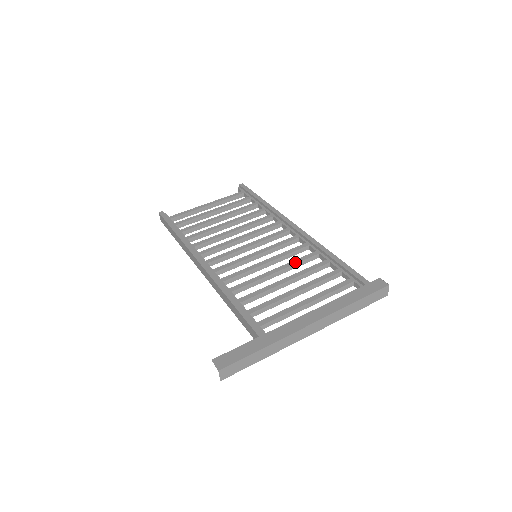
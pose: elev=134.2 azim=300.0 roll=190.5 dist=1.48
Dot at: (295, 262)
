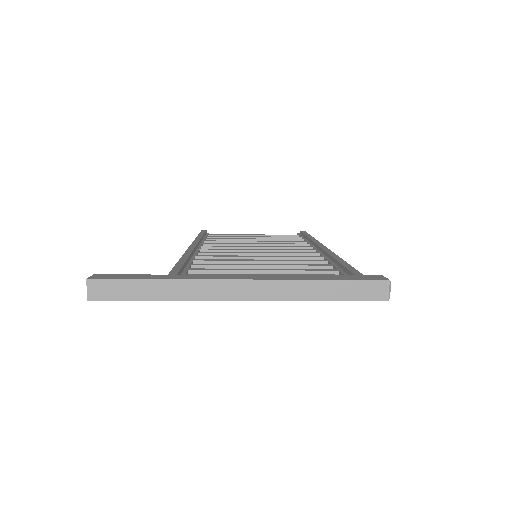
Dot at: (291, 260)
